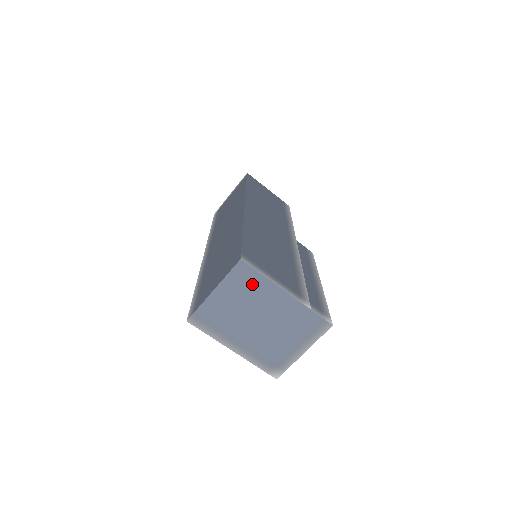
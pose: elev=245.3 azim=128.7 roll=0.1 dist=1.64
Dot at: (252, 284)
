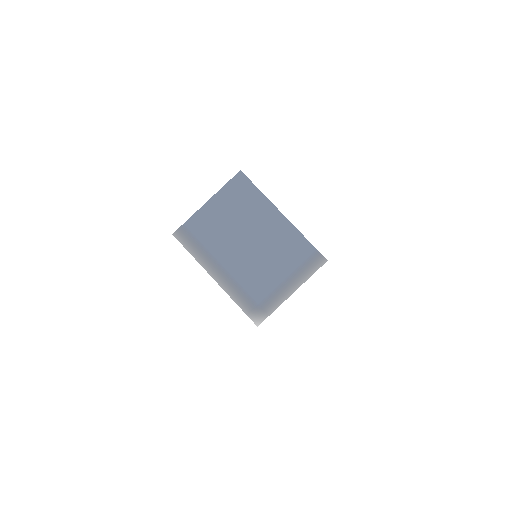
Dot at: (248, 199)
